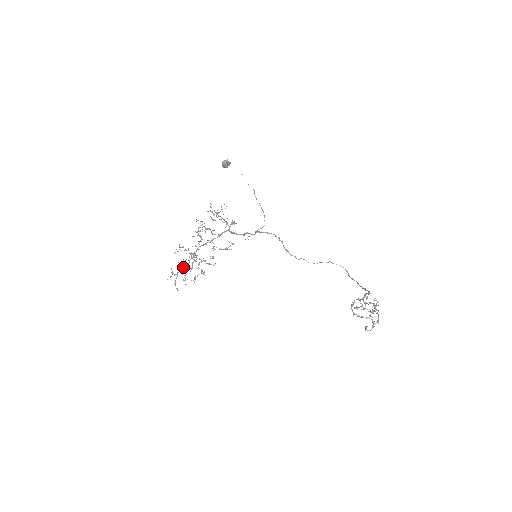
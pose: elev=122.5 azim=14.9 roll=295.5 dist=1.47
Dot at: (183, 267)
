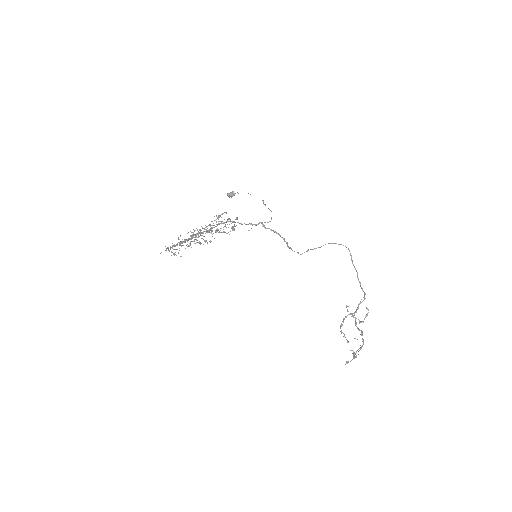
Dot at: occluded
